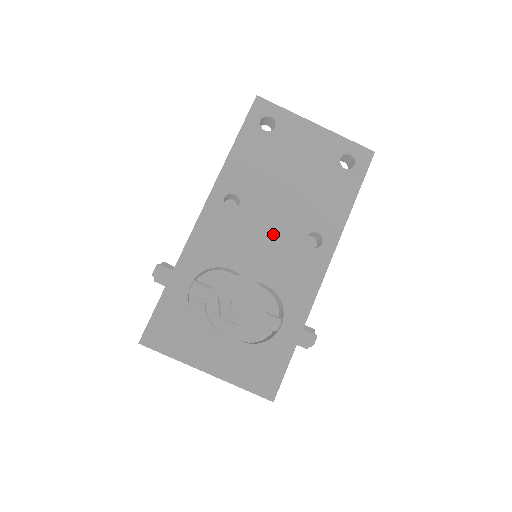
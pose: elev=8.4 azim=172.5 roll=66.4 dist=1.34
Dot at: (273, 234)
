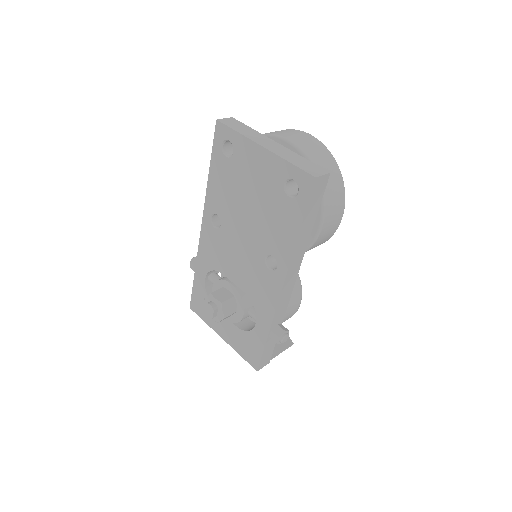
Dot at: (243, 252)
